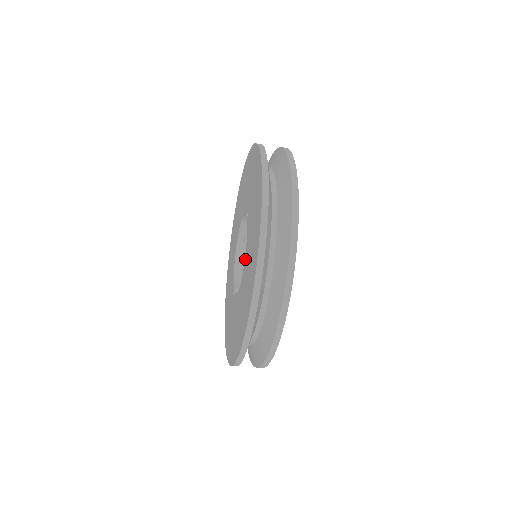
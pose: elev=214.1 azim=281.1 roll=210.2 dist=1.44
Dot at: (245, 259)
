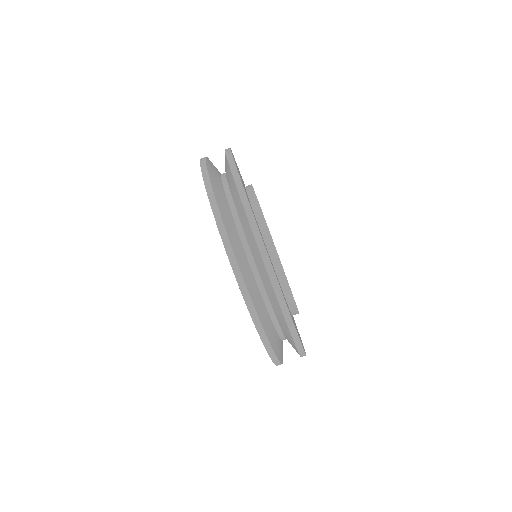
Dot at: occluded
